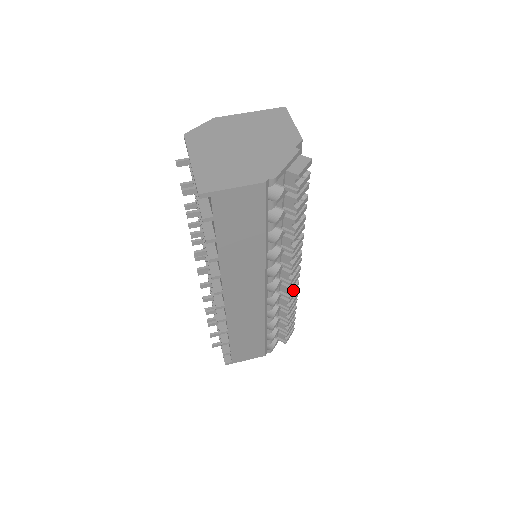
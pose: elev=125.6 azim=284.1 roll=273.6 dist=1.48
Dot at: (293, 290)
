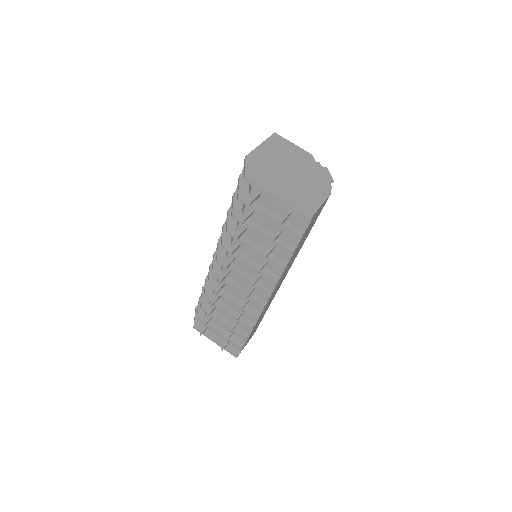
Dot at: occluded
